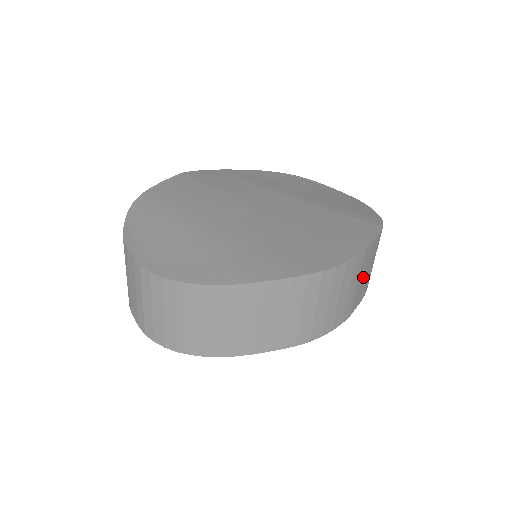
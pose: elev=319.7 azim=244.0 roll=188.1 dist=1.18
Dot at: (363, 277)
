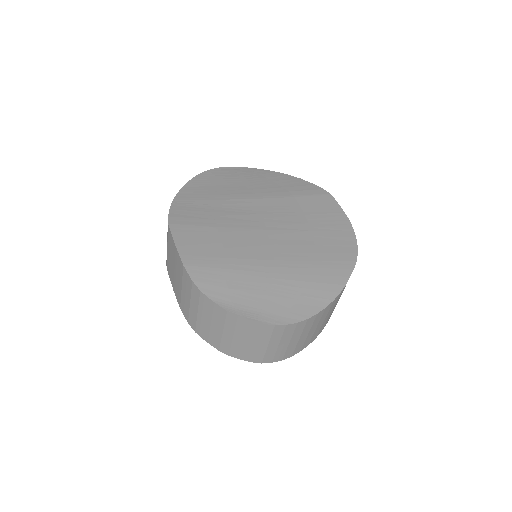
Dot at: occluded
